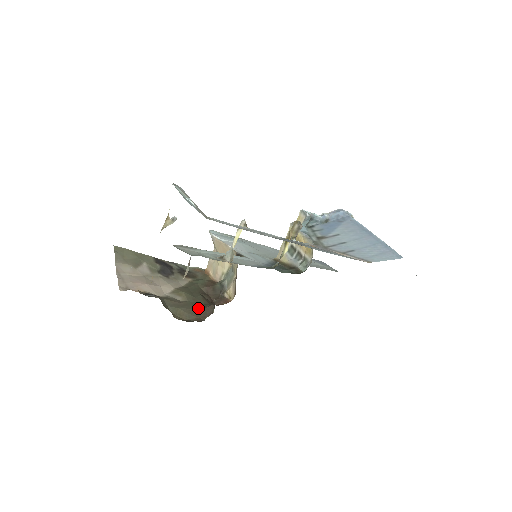
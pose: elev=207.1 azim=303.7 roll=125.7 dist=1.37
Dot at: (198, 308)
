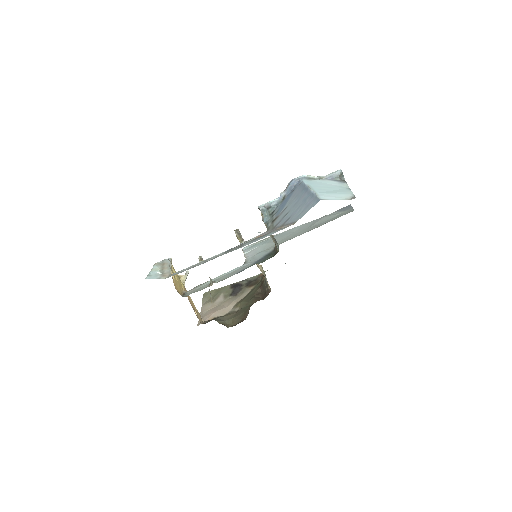
Dot at: (245, 311)
